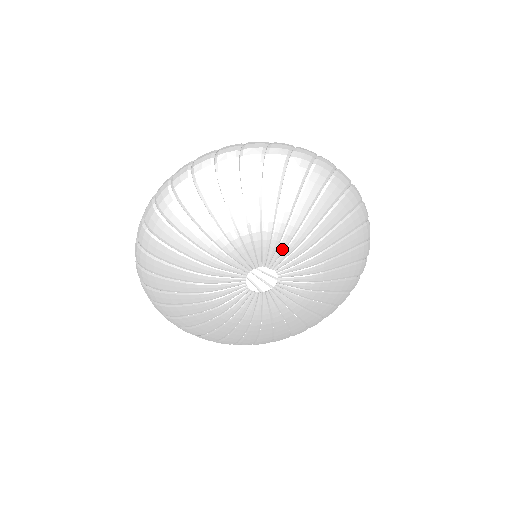
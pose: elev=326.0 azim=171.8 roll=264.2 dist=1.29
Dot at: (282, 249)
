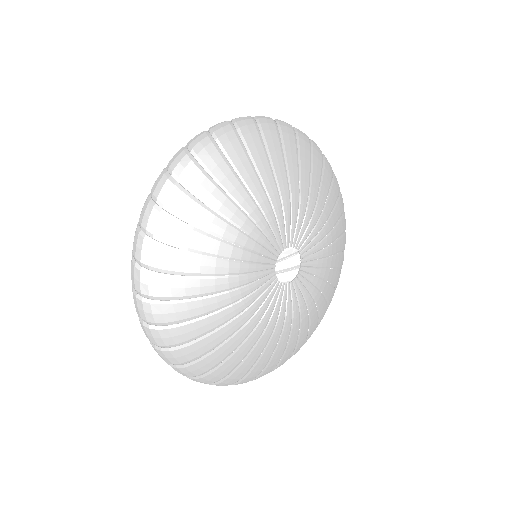
Dot at: (318, 256)
